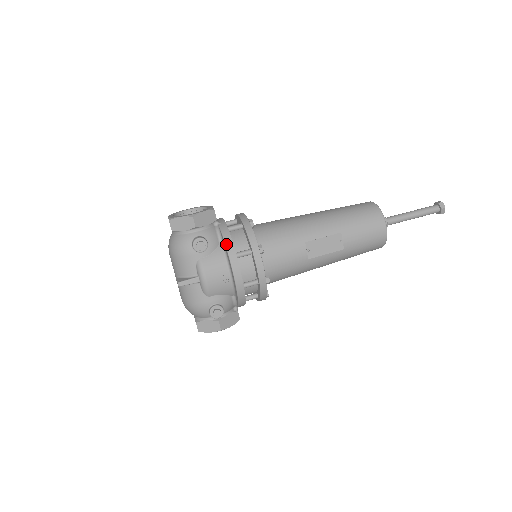
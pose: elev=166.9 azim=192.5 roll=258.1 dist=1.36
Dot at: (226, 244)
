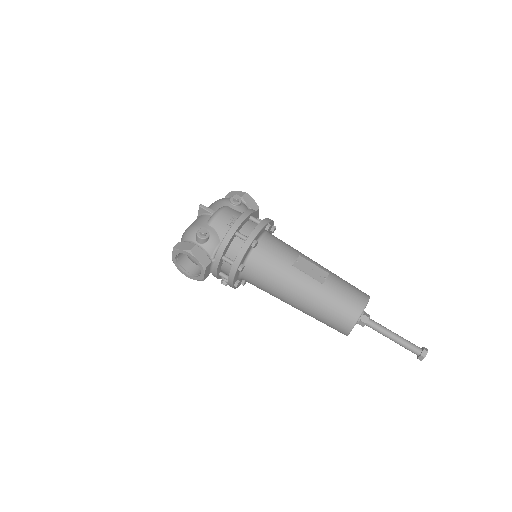
Dot at: (251, 209)
